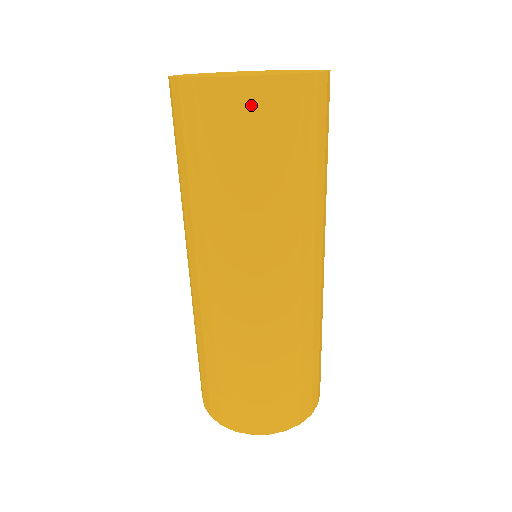
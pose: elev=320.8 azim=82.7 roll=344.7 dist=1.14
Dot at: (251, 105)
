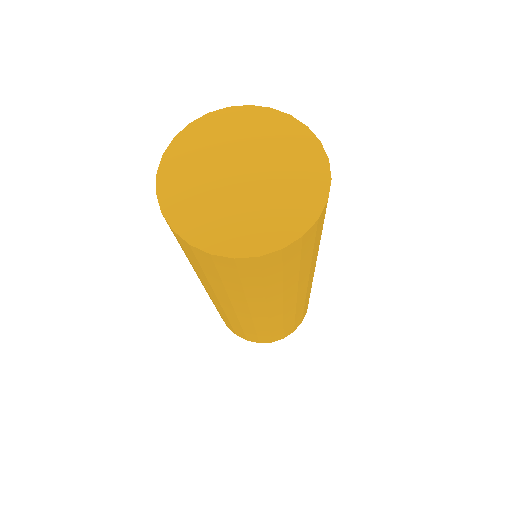
Dot at: (228, 266)
